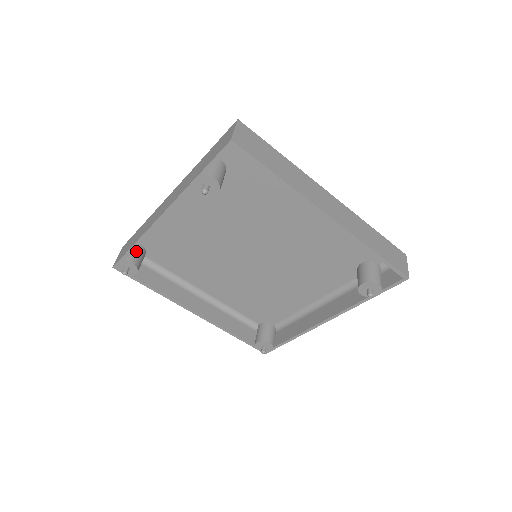
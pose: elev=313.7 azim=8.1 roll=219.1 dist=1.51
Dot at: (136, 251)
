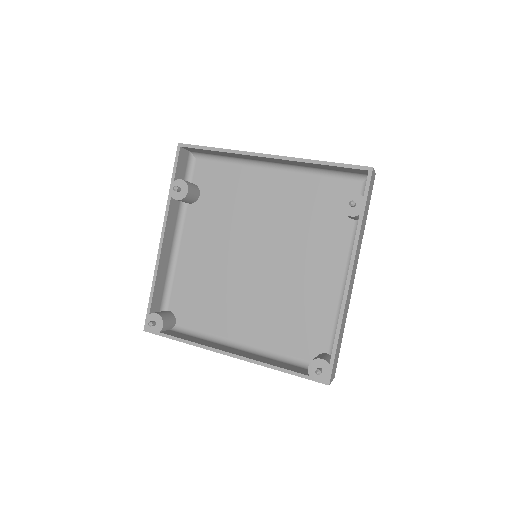
Dot at: (163, 311)
